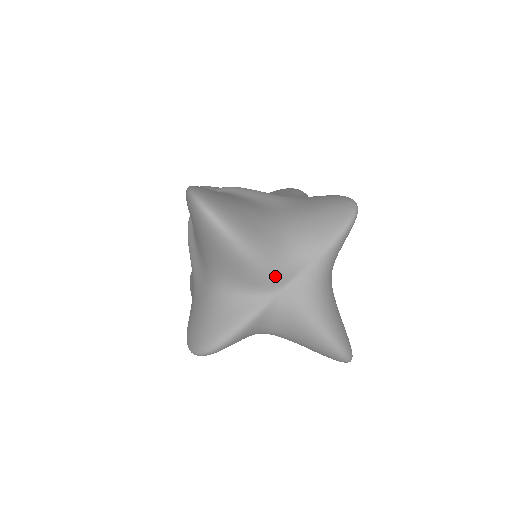
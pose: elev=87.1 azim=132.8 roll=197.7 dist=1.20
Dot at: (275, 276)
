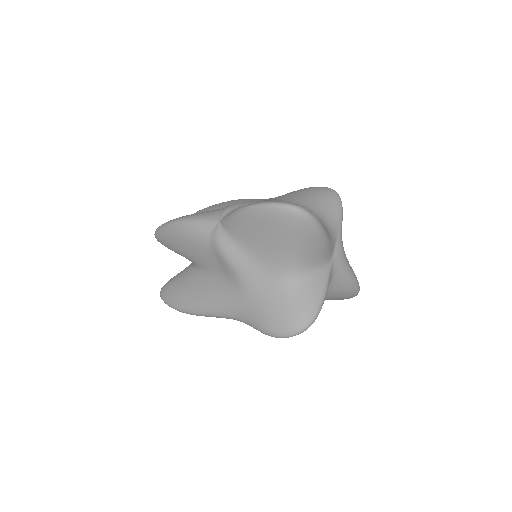
Dot at: (331, 248)
